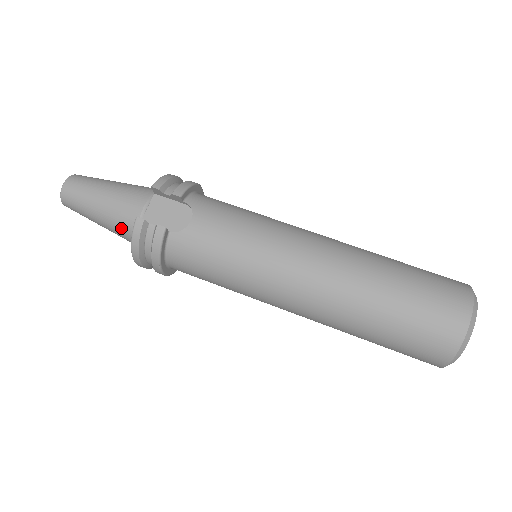
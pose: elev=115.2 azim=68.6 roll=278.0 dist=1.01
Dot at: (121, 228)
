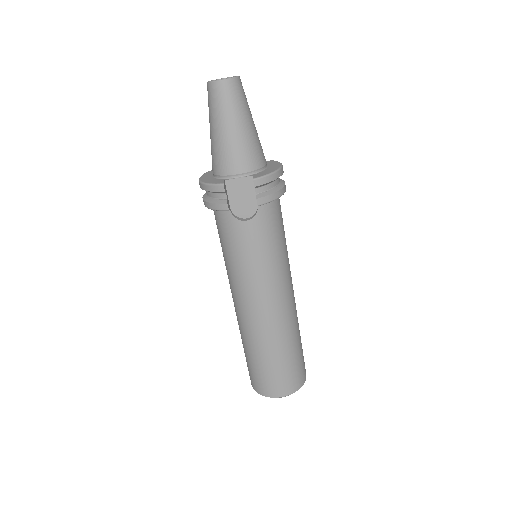
Dot at: (215, 158)
